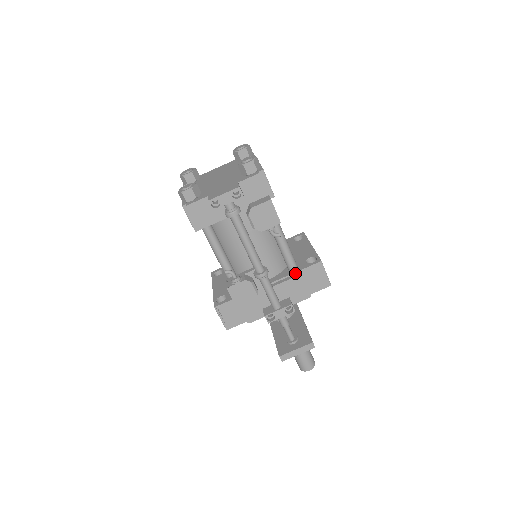
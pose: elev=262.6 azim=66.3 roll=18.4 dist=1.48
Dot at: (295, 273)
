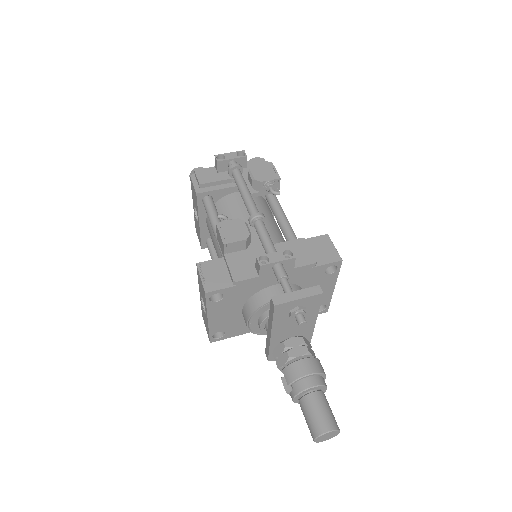
Dot at: occluded
